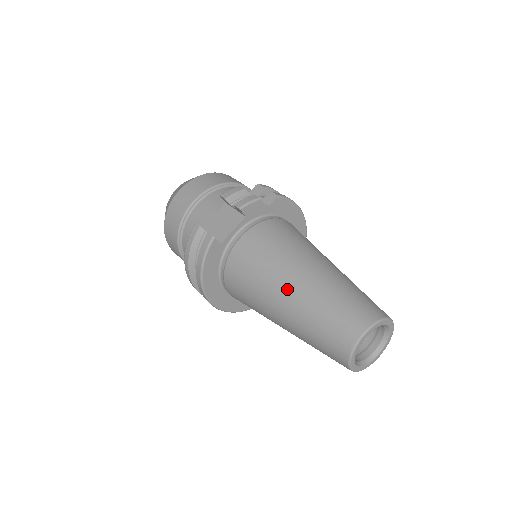
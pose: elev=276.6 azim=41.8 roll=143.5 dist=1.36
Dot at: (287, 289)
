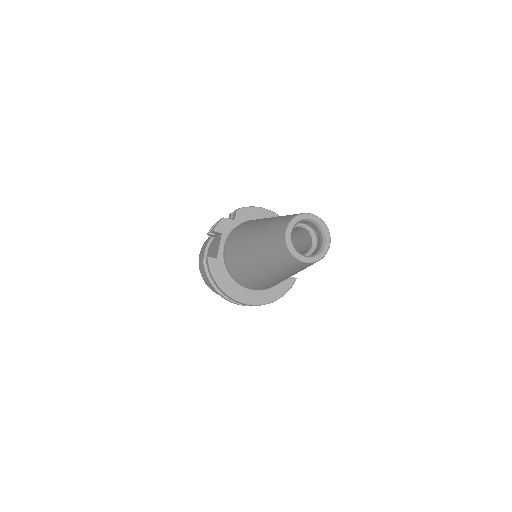
Dot at: (250, 249)
